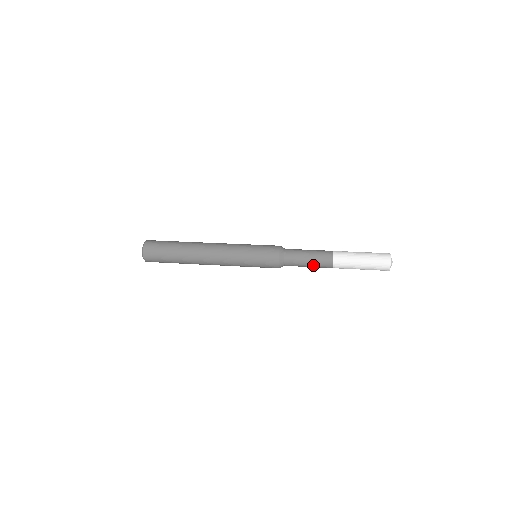
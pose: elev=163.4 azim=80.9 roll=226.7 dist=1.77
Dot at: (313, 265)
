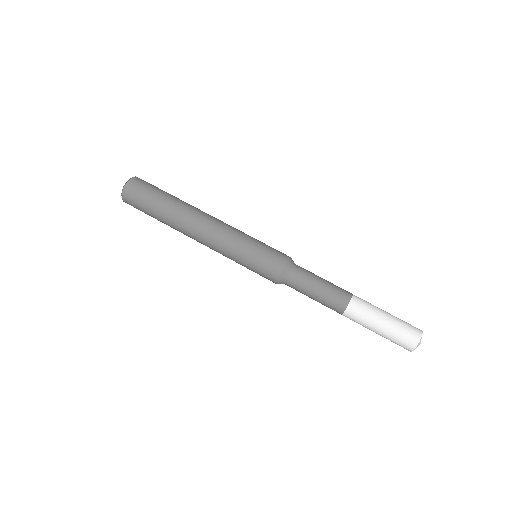
Dot at: (320, 300)
